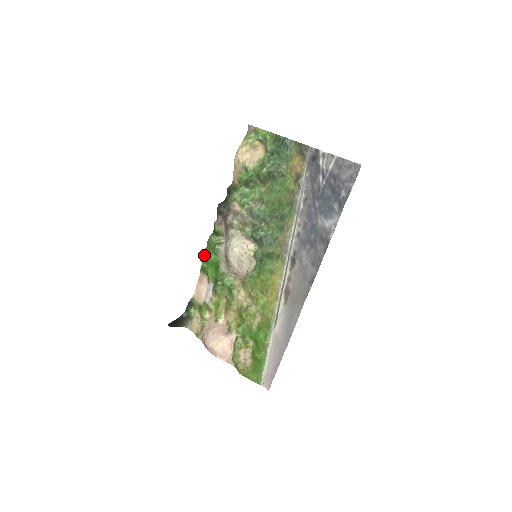
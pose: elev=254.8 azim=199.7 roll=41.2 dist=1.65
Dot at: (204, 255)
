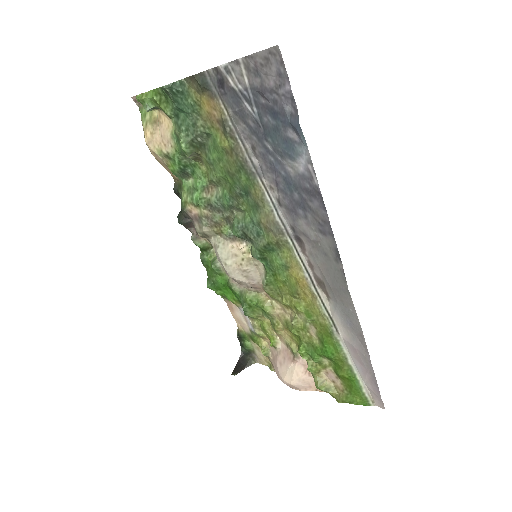
Dot at: (210, 282)
